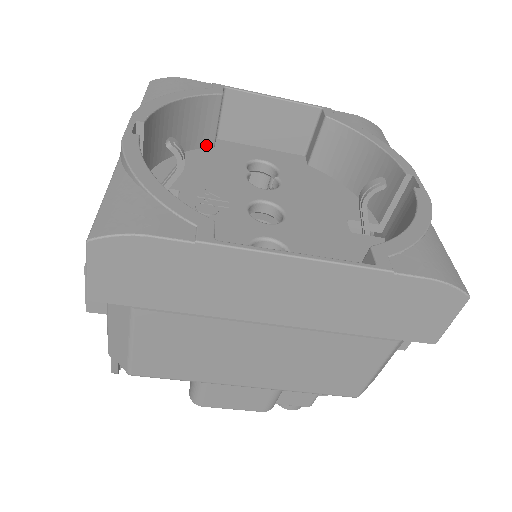
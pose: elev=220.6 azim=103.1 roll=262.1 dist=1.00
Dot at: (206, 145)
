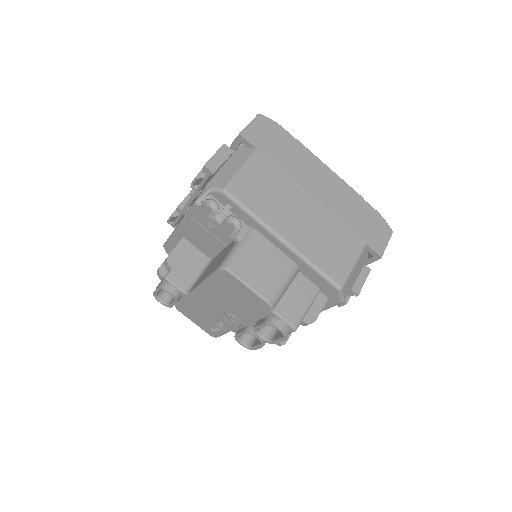
Dot at: occluded
